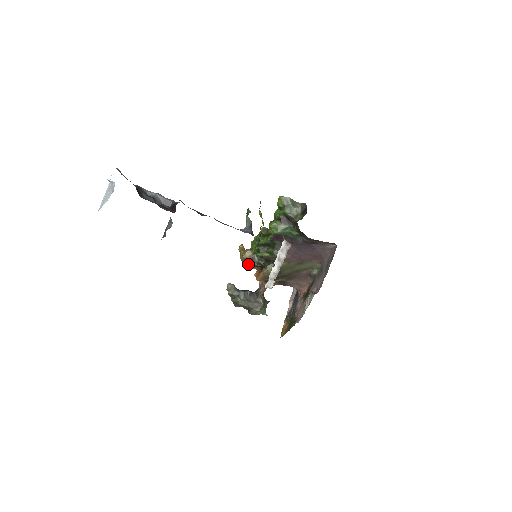
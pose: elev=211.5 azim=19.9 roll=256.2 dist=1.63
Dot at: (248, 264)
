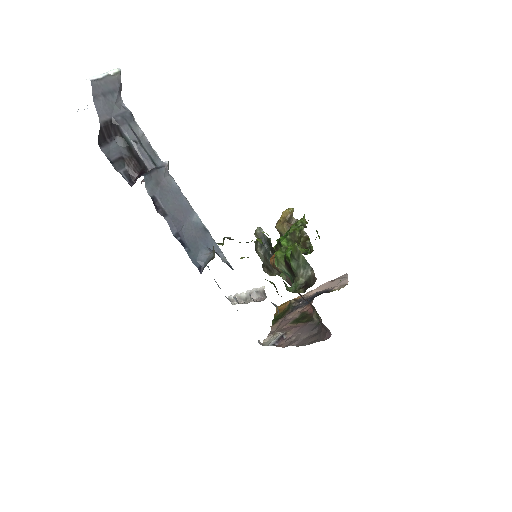
Dot at: occluded
